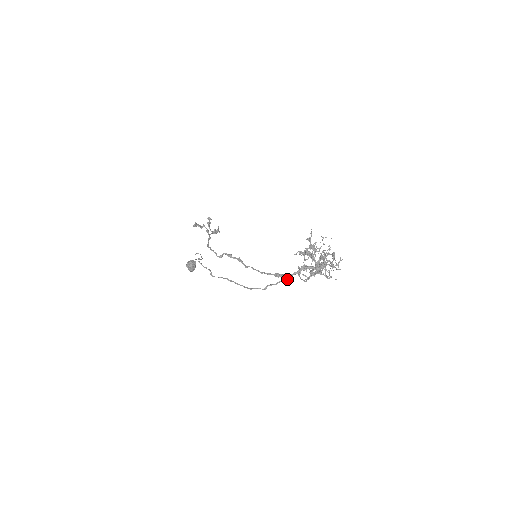
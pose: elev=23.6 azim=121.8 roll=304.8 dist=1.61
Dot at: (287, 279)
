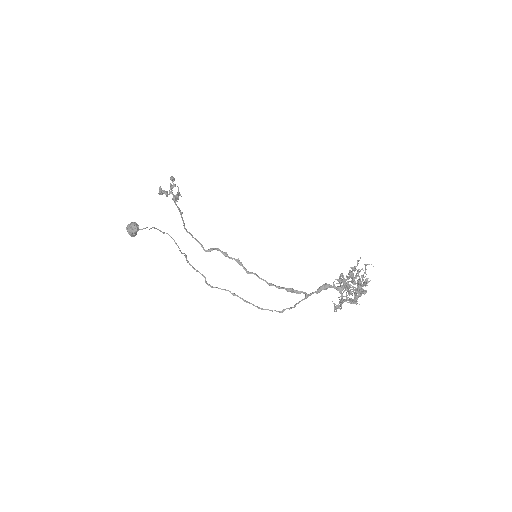
Dot at: occluded
